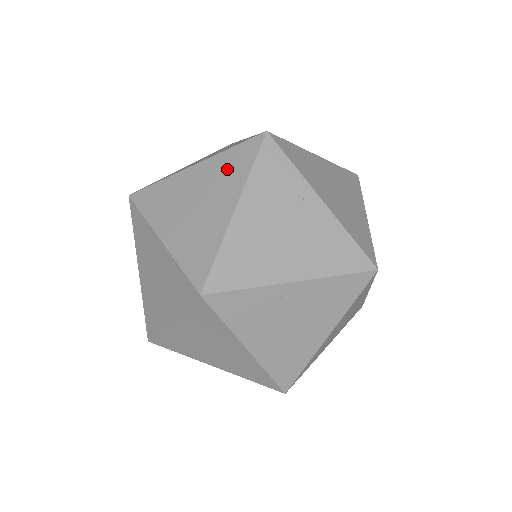
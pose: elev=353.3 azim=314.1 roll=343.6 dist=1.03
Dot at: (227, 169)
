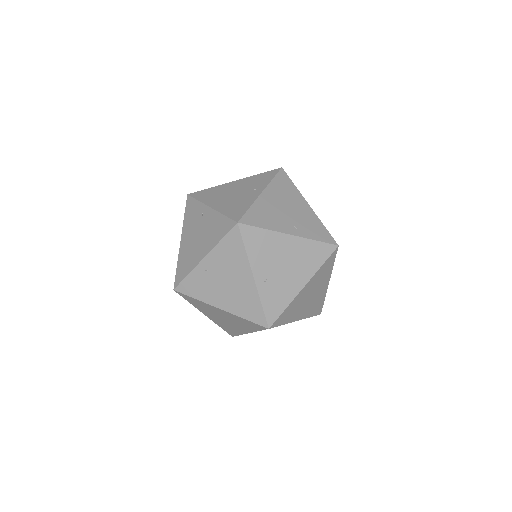
Dot at: occluded
